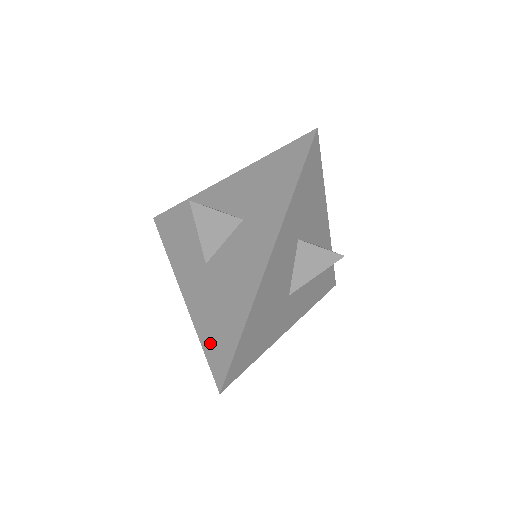
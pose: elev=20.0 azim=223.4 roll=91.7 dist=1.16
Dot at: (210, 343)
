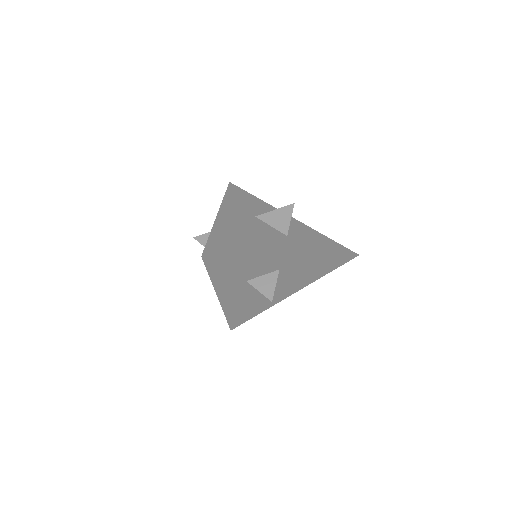
Dot at: occluded
